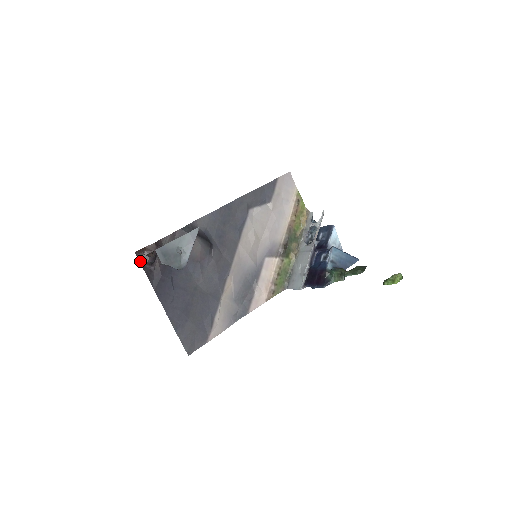
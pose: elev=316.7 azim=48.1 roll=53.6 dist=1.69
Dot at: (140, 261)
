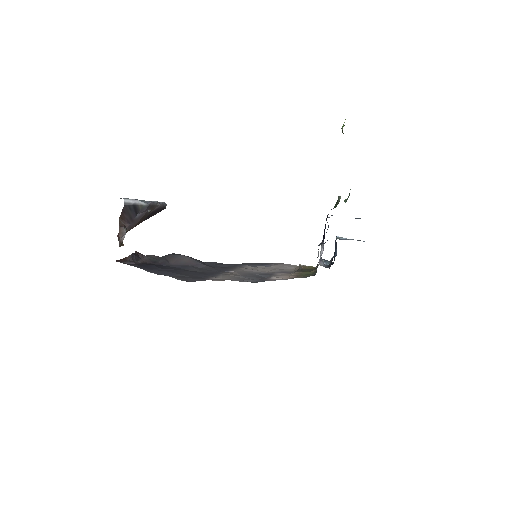
Dot at: occluded
